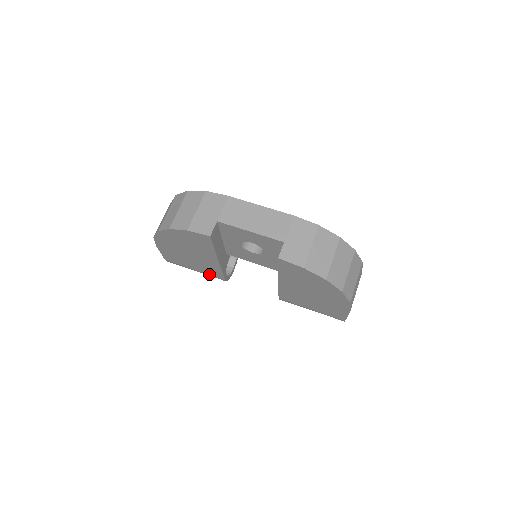
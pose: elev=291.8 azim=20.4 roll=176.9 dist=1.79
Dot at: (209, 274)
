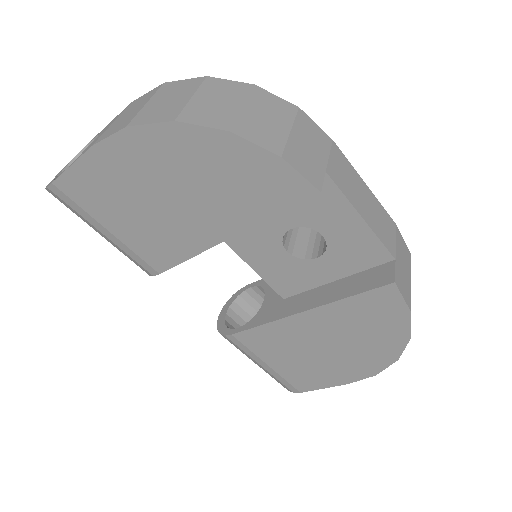
Dot at: (136, 251)
